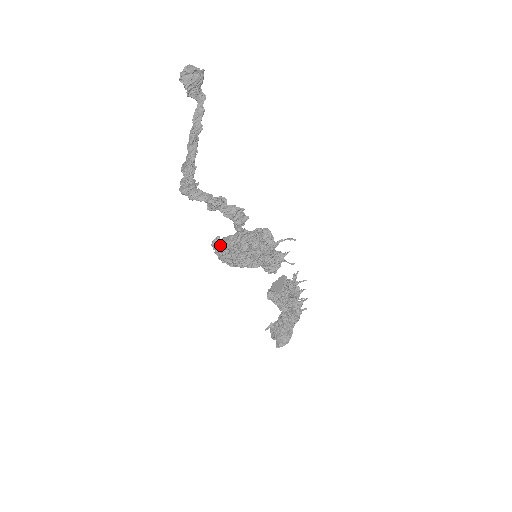
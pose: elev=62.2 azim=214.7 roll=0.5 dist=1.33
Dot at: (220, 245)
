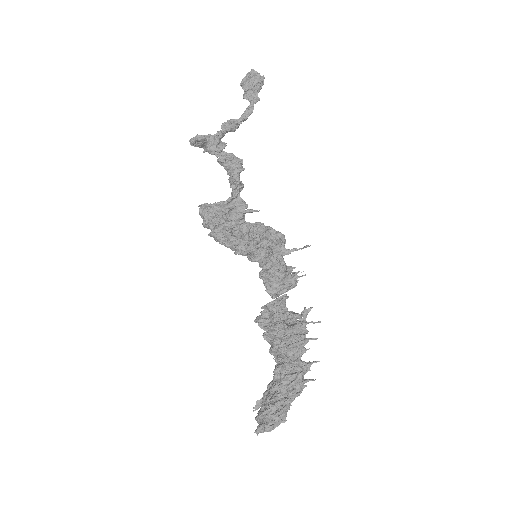
Dot at: (207, 203)
